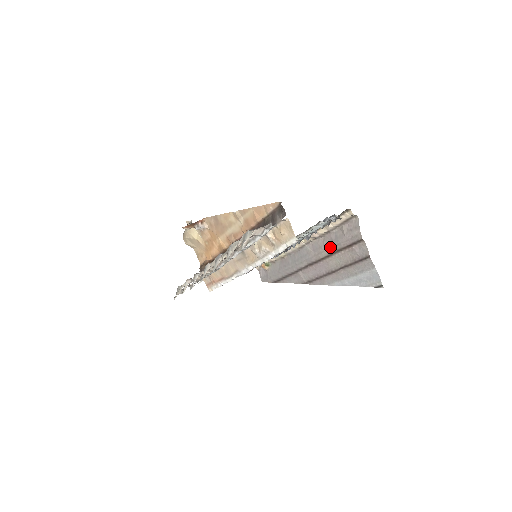
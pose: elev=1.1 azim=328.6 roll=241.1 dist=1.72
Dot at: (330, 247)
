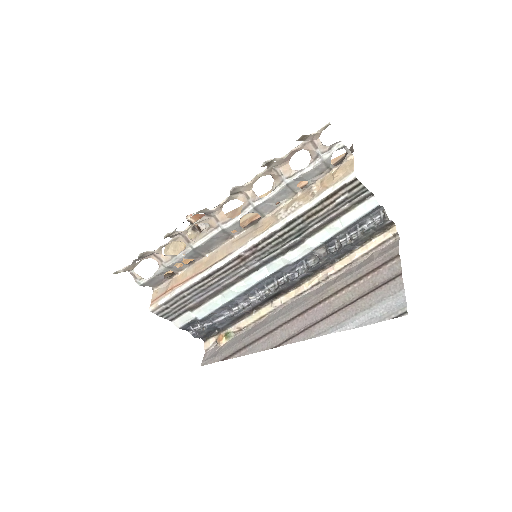
Dot at: (345, 280)
